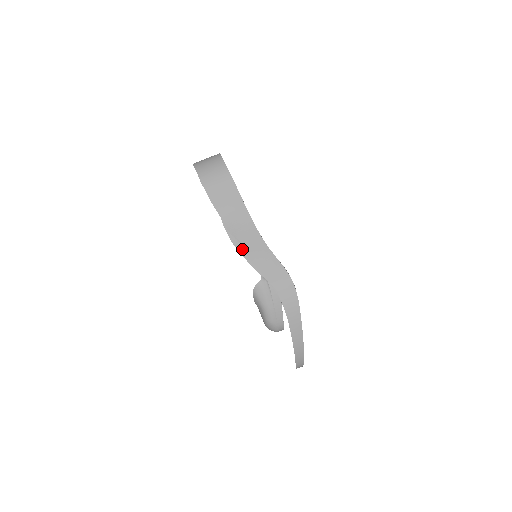
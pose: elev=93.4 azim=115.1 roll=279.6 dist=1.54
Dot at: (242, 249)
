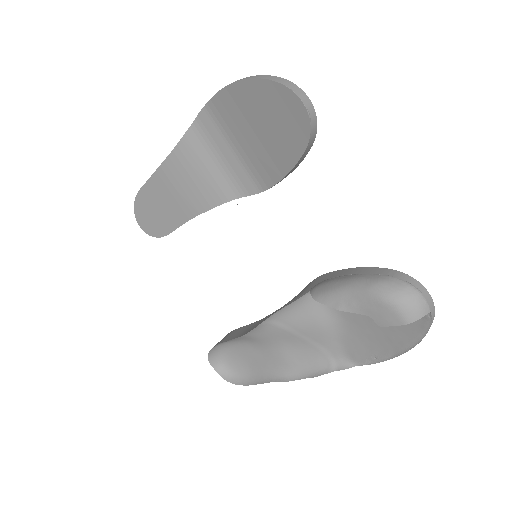
Dot at: occluded
